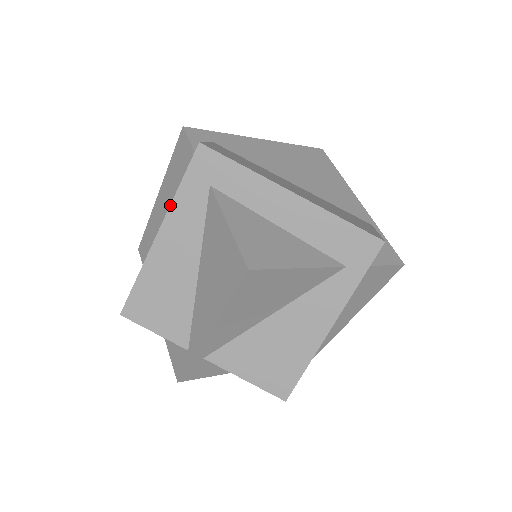
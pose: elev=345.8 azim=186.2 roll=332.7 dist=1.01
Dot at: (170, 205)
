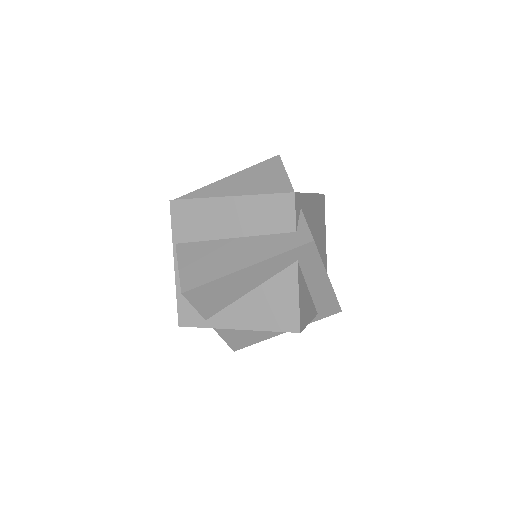
Dot at: (268, 259)
